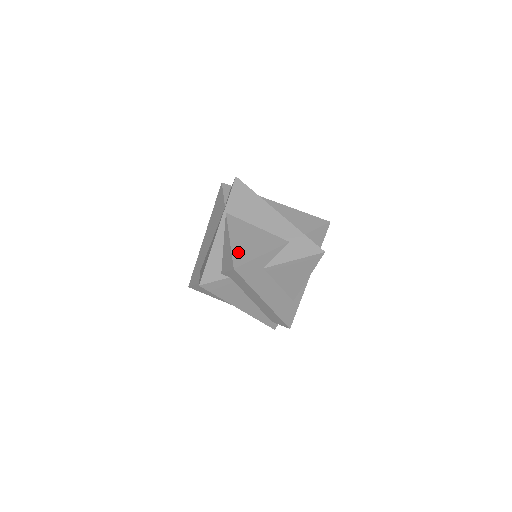
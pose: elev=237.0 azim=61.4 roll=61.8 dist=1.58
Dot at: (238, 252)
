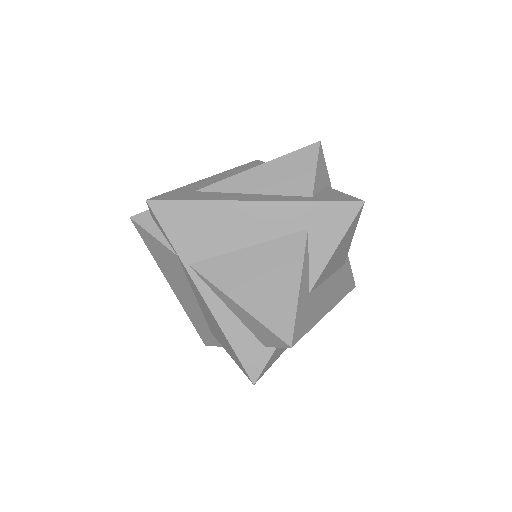
Dot at: (269, 315)
